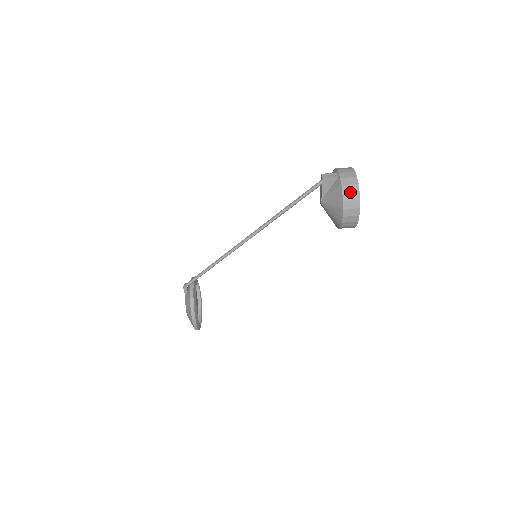
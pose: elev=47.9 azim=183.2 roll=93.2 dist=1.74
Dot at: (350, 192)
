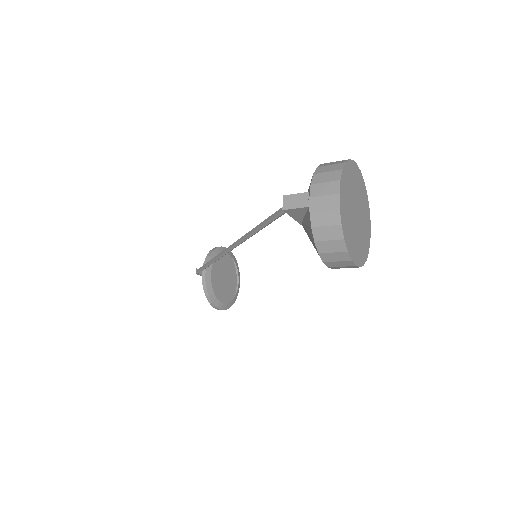
Dot at: (327, 240)
